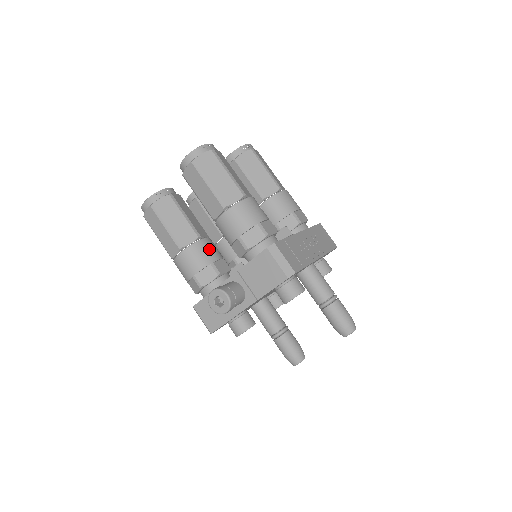
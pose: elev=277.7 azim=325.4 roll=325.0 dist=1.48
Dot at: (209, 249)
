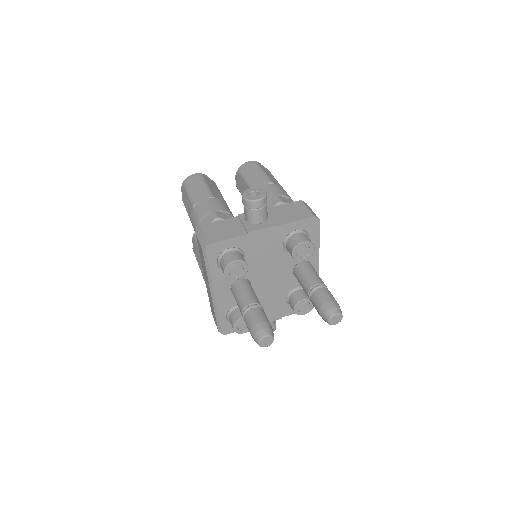
Dot at: occluded
